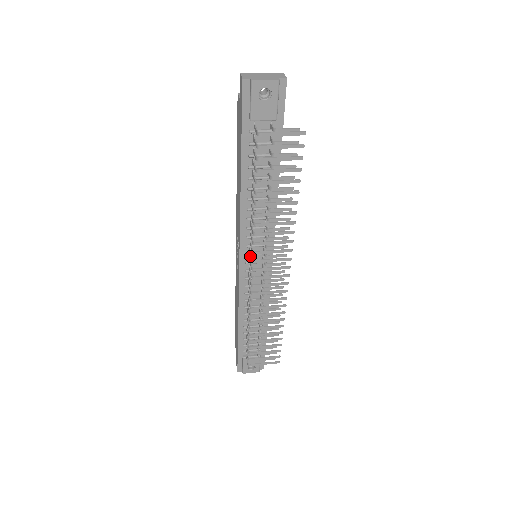
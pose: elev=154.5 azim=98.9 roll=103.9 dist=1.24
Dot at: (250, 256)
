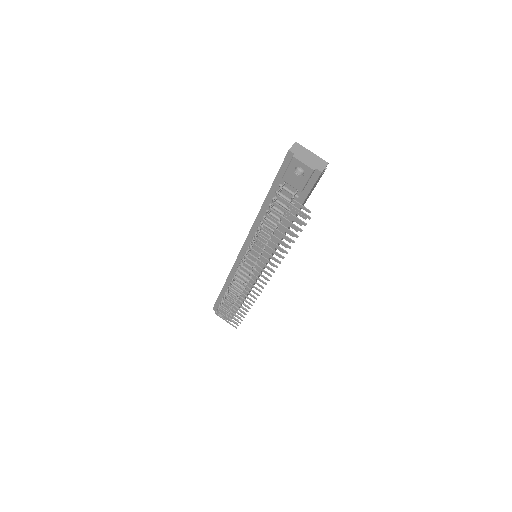
Dot at: occluded
